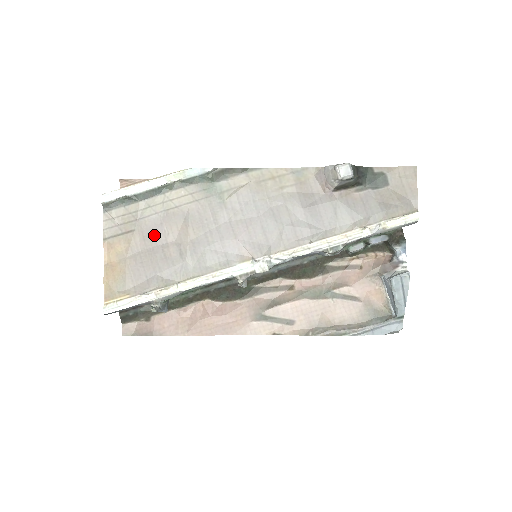
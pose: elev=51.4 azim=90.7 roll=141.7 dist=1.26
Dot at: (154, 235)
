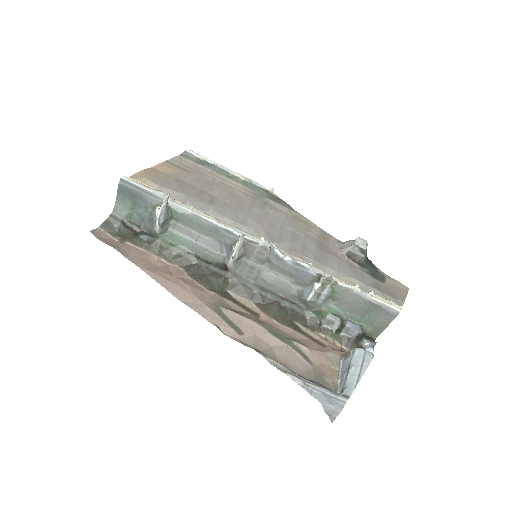
Dot at: (202, 183)
